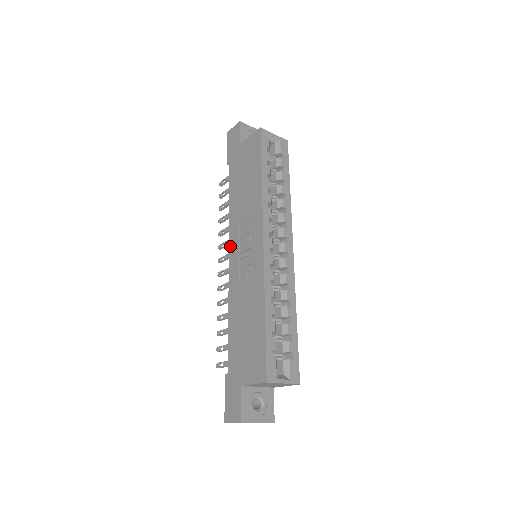
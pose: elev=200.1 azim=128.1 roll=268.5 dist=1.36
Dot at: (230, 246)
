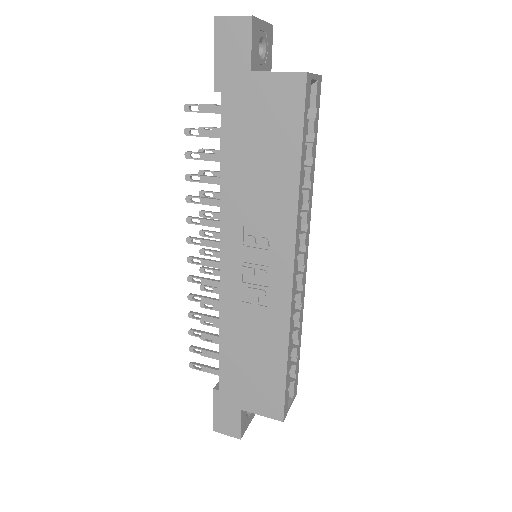
Dot at: (223, 244)
